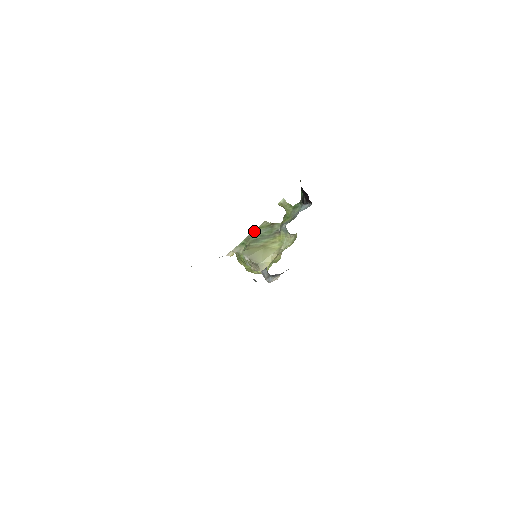
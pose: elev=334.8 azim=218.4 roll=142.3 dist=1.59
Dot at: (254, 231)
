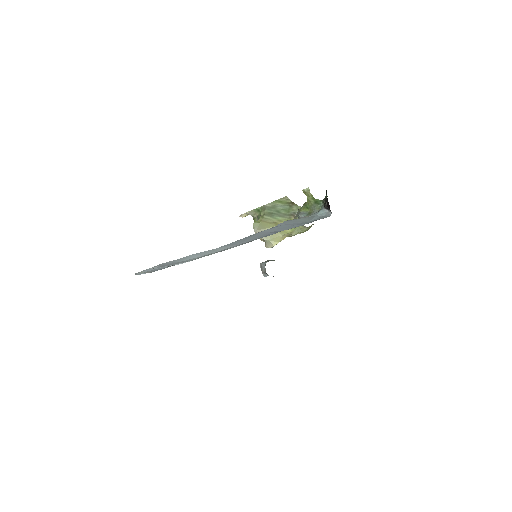
Dot at: (272, 203)
